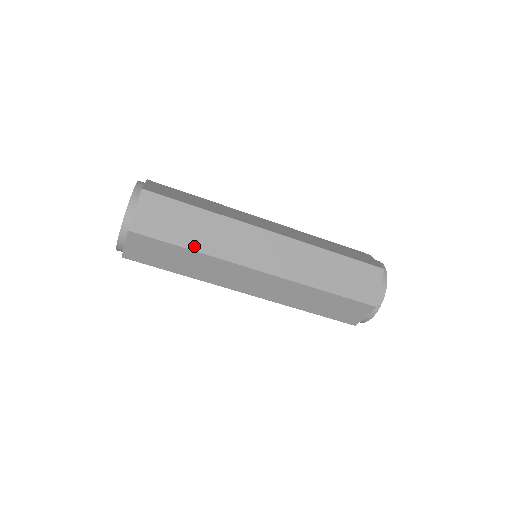
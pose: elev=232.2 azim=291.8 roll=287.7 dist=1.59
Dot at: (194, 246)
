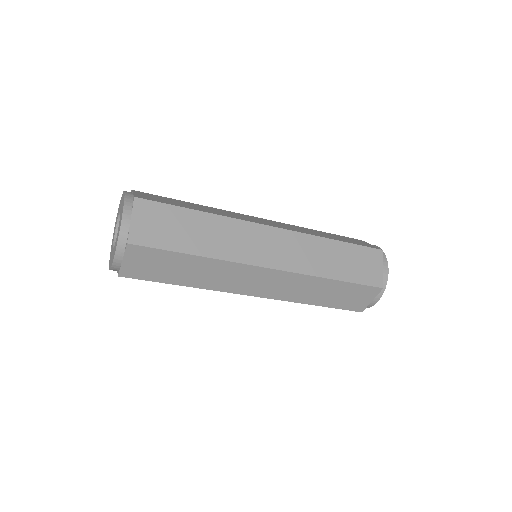
Dot at: (199, 251)
